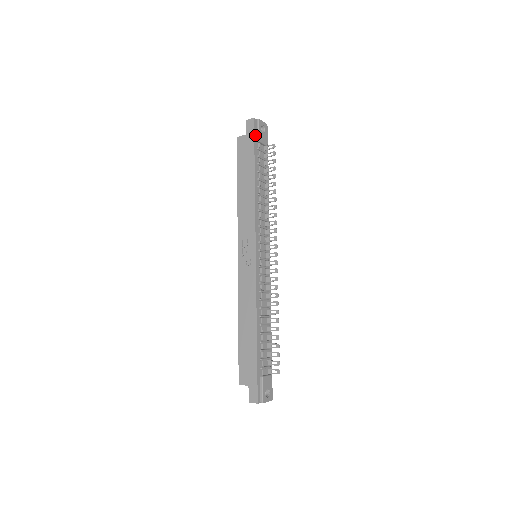
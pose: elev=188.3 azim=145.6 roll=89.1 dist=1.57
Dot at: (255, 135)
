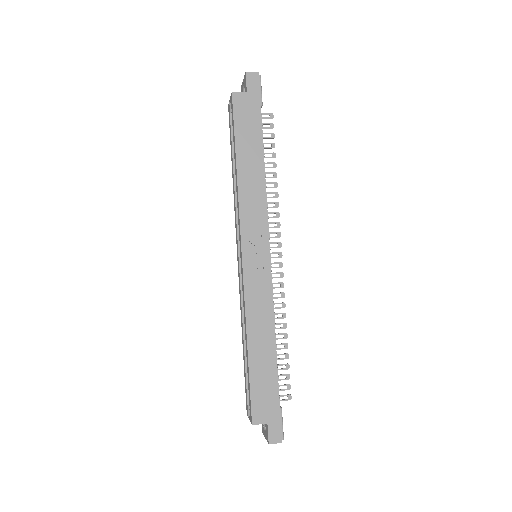
Dot at: (259, 96)
